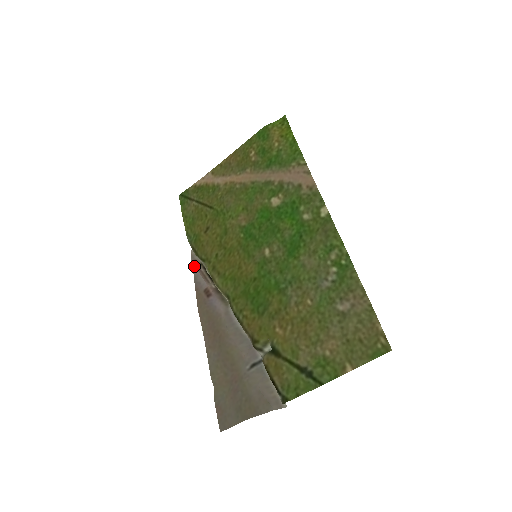
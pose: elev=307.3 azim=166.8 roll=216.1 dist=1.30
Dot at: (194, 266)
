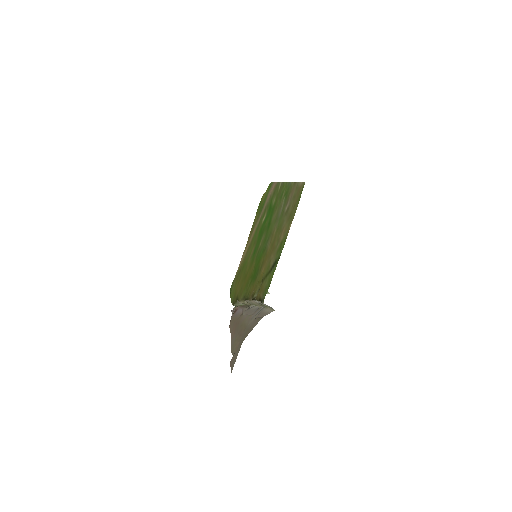
Dot at: (232, 310)
